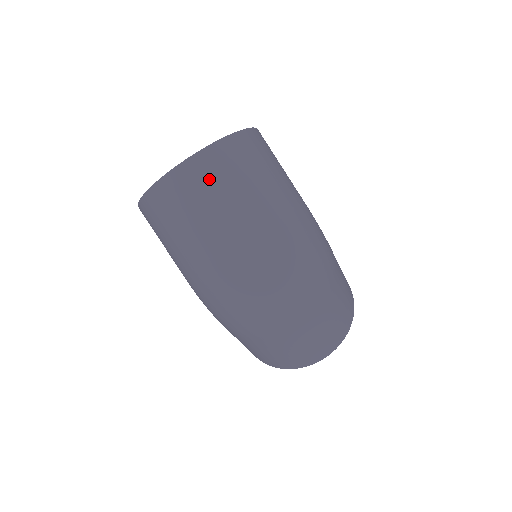
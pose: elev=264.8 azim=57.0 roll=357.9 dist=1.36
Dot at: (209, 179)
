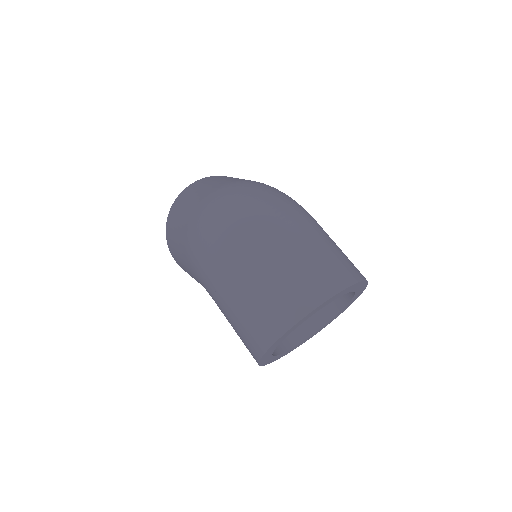
Dot at: (206, 181)
